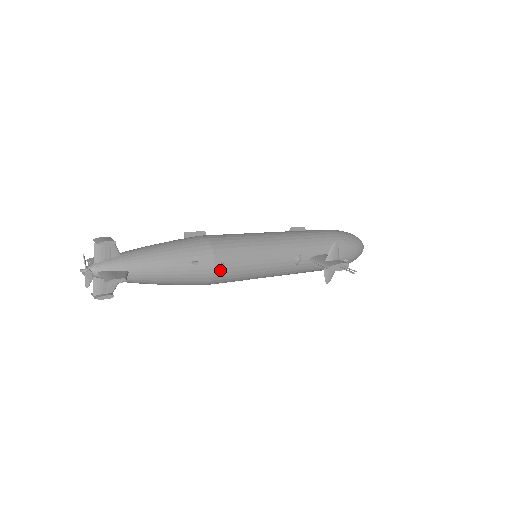
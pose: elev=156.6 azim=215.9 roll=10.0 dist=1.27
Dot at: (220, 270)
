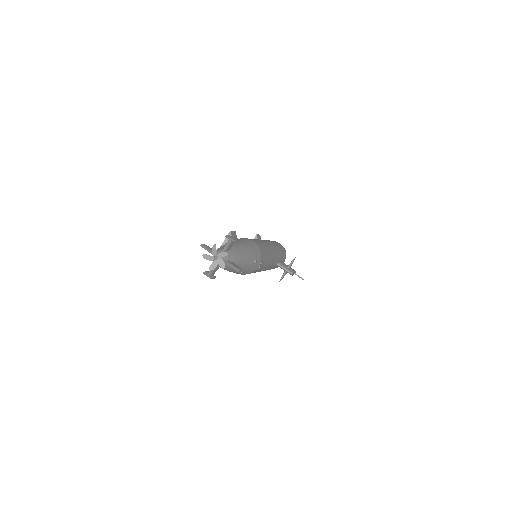
Dot at: (259, 267)
